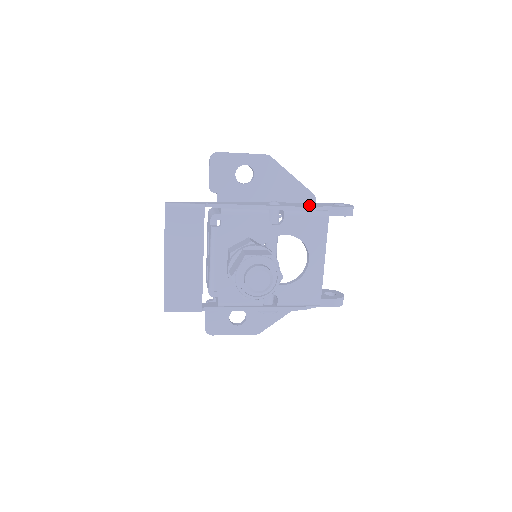
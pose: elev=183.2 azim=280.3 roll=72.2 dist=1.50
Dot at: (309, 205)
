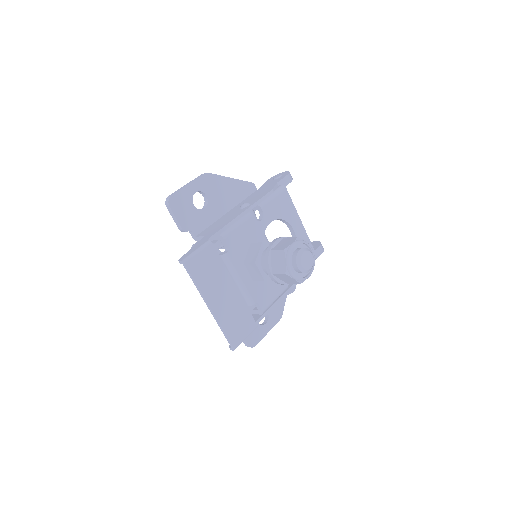
Dot at: (266, 190)
